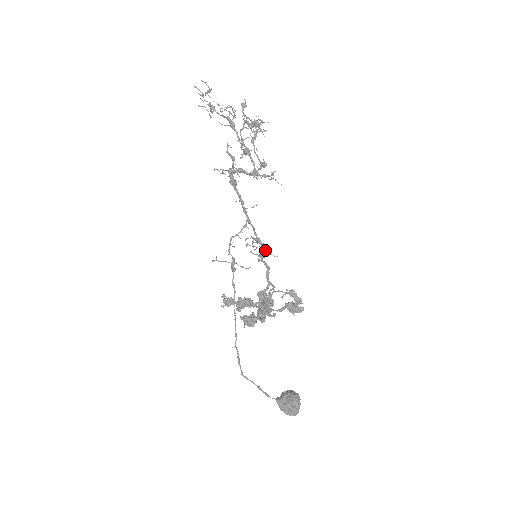
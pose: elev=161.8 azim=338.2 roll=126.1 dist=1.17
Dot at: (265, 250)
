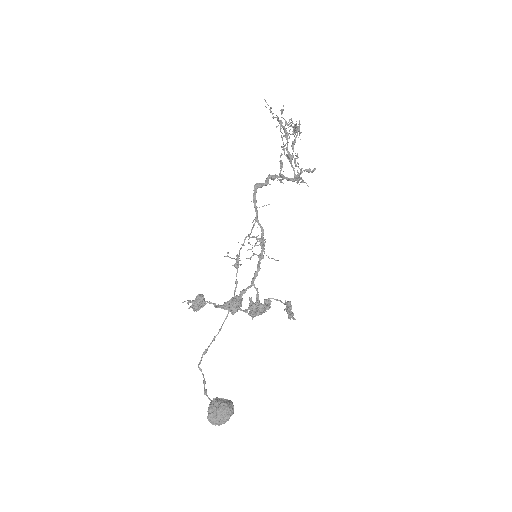
Dot at: (263, 251)
